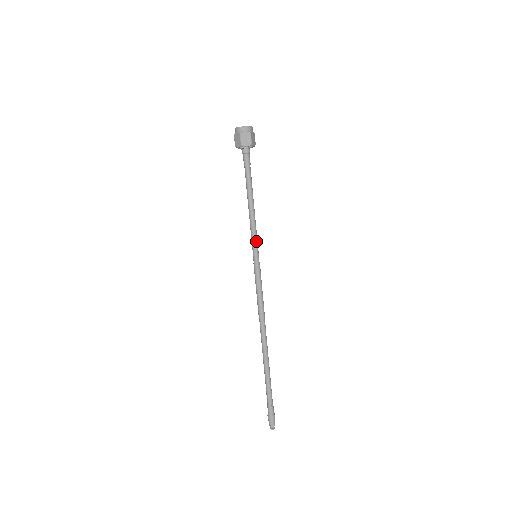
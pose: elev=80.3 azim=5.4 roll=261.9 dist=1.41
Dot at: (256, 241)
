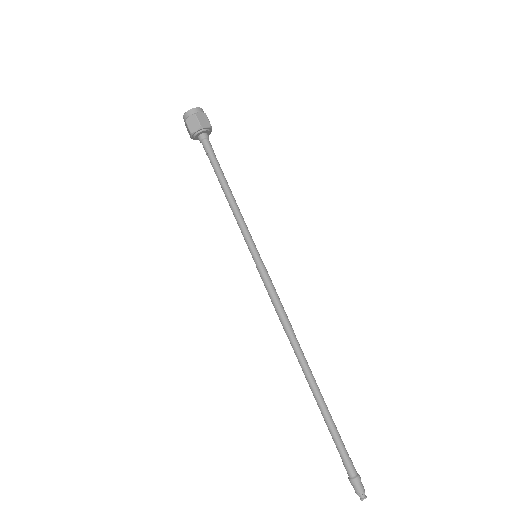
Dot at: (251, 236)
